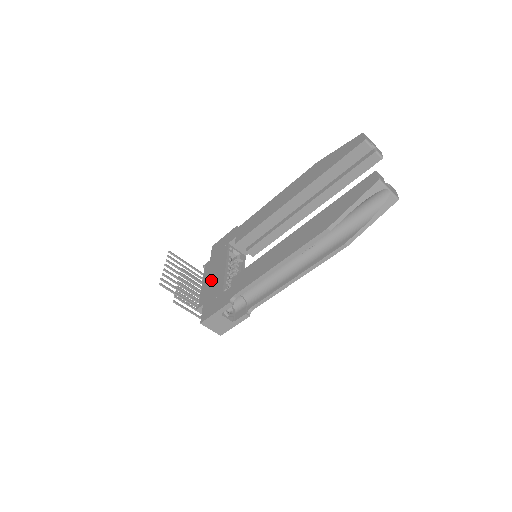
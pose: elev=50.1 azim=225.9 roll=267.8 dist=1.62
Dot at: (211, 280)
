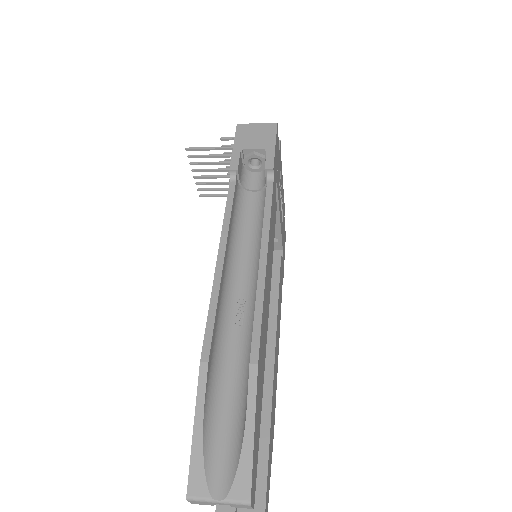
Dot at: occluded
